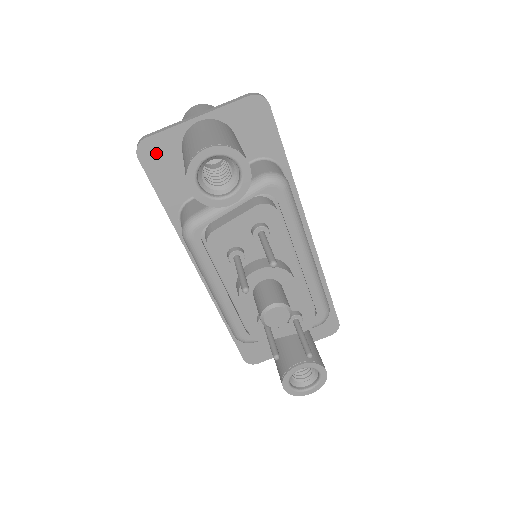
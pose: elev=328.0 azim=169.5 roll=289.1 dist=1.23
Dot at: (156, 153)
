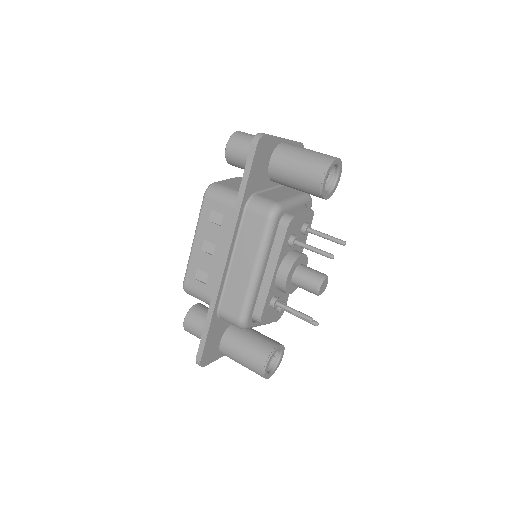
Dot at: (264, 148)
